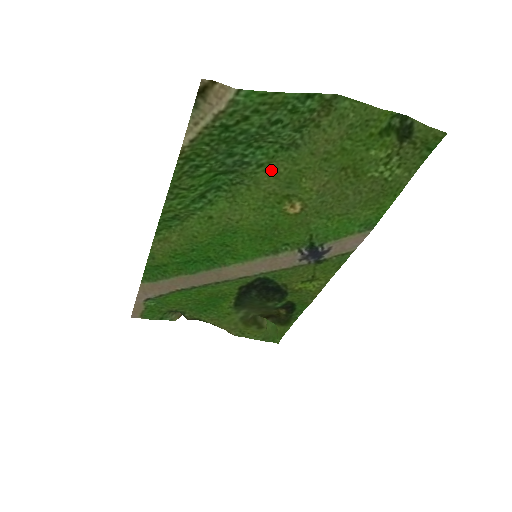
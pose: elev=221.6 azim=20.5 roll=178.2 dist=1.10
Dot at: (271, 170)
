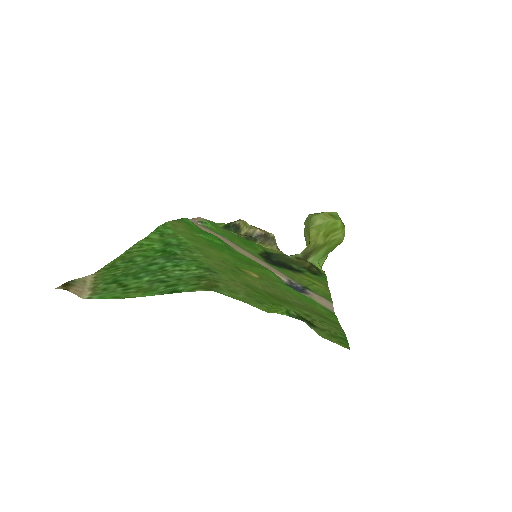
Dot at: (209, 262)
